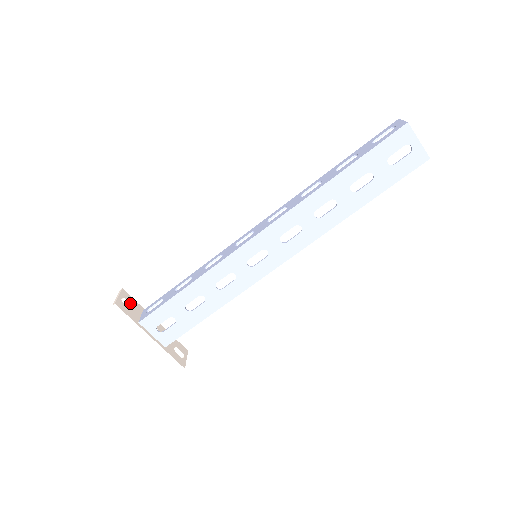
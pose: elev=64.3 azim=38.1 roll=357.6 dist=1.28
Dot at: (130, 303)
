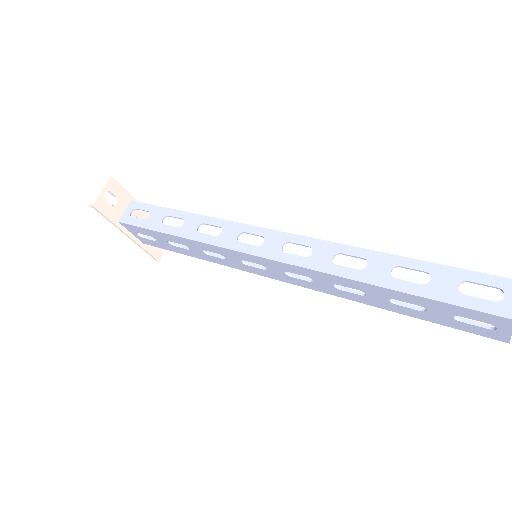
Dot at: (116, 196)
